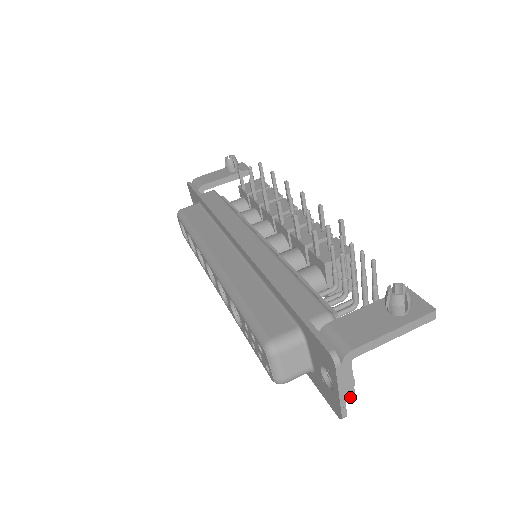
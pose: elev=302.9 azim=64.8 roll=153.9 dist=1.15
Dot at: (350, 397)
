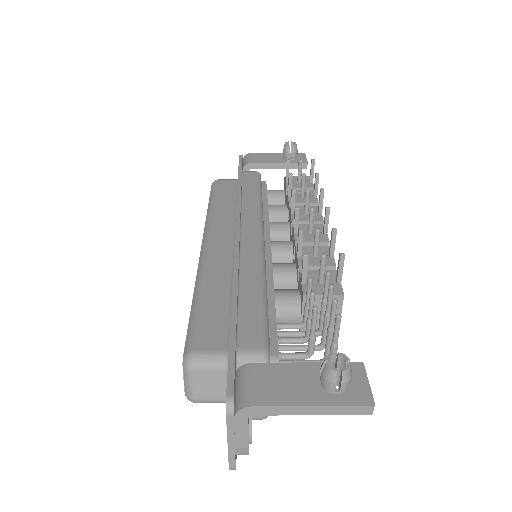
Dot at: (243, 452)
